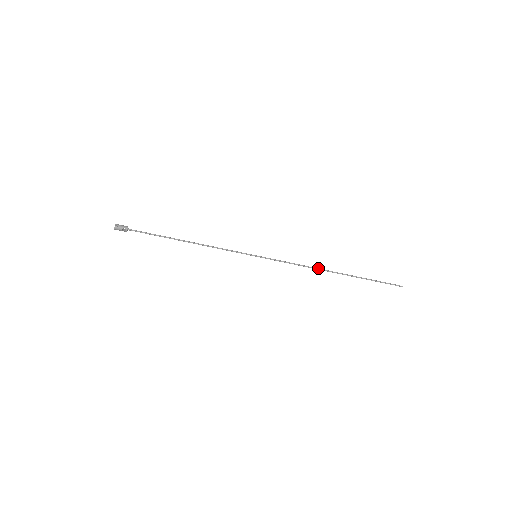
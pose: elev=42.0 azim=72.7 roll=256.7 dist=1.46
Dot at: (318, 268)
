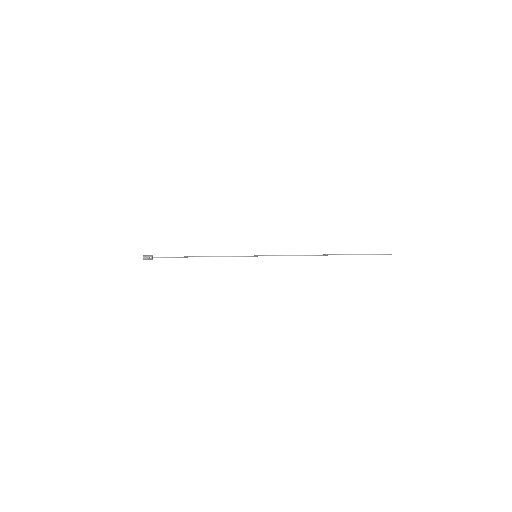
Dot at: occluded
